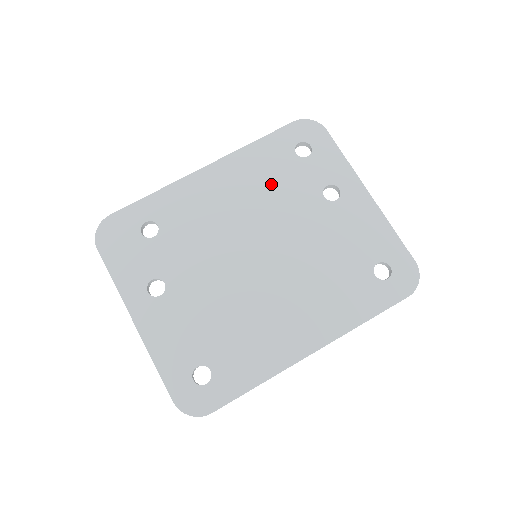
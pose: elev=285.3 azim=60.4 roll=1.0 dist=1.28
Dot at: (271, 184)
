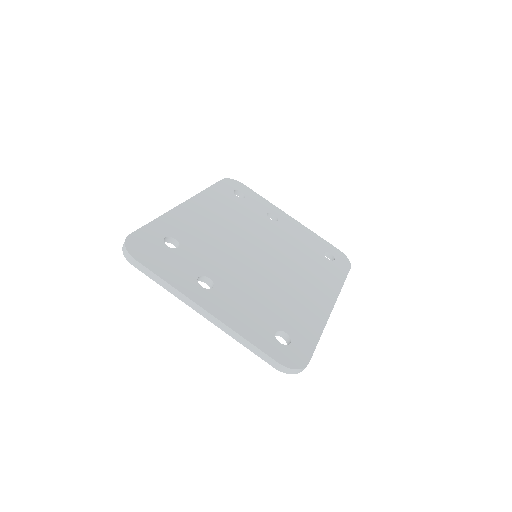
Dot at: (235, 212)
